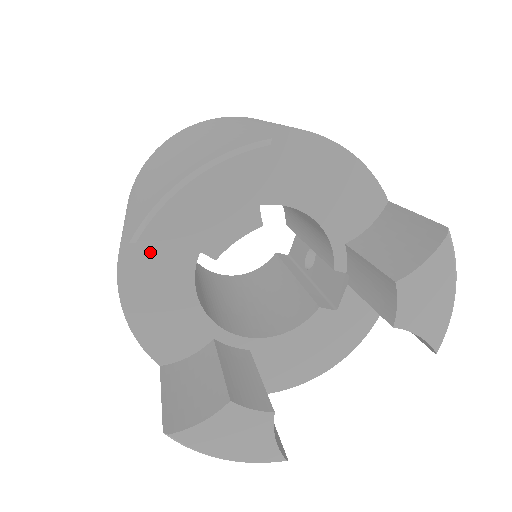
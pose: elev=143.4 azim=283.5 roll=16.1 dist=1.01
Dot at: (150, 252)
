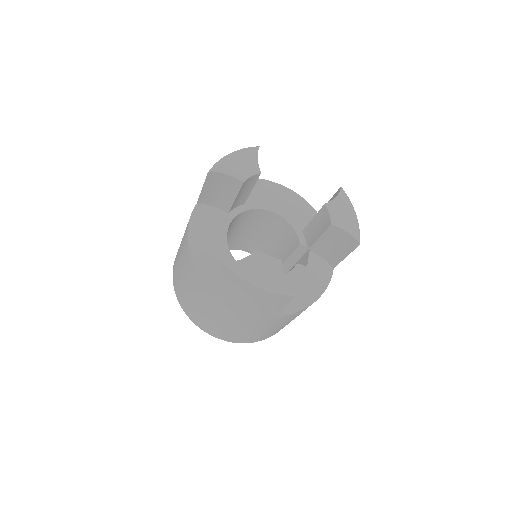
Dot at: (204, 224)
